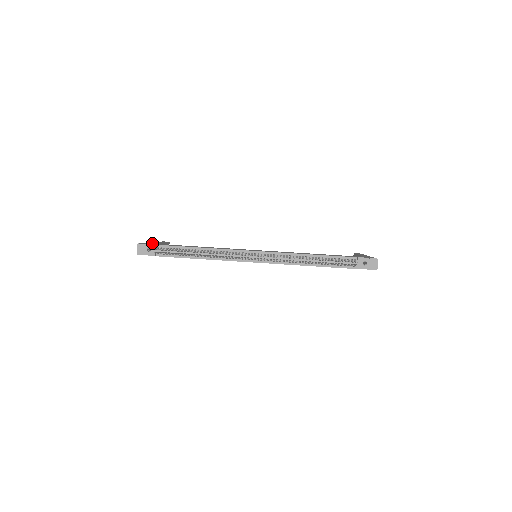
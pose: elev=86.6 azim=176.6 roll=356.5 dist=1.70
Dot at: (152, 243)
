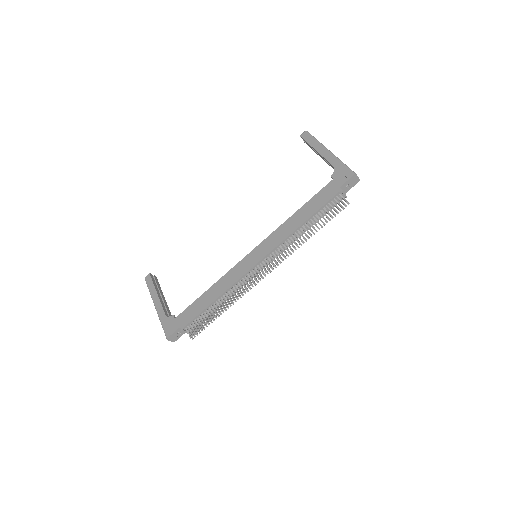
Dot at: (168, 320)
